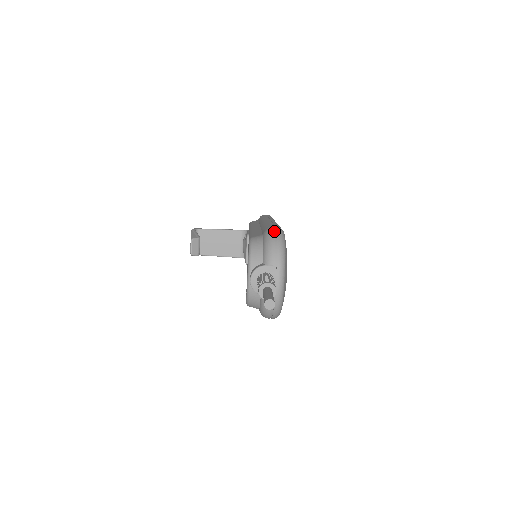
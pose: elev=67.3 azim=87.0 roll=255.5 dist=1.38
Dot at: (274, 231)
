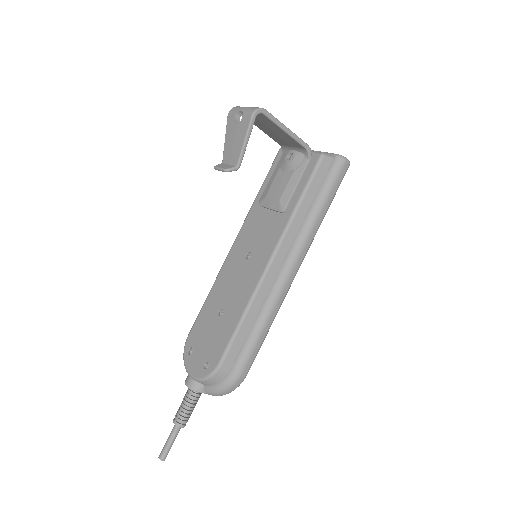
Dot at: (235, 386)
